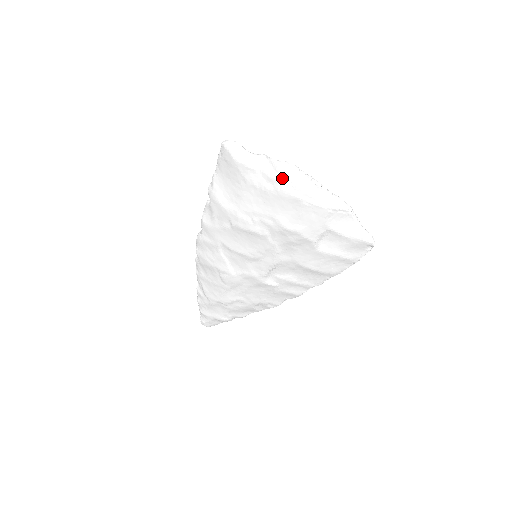
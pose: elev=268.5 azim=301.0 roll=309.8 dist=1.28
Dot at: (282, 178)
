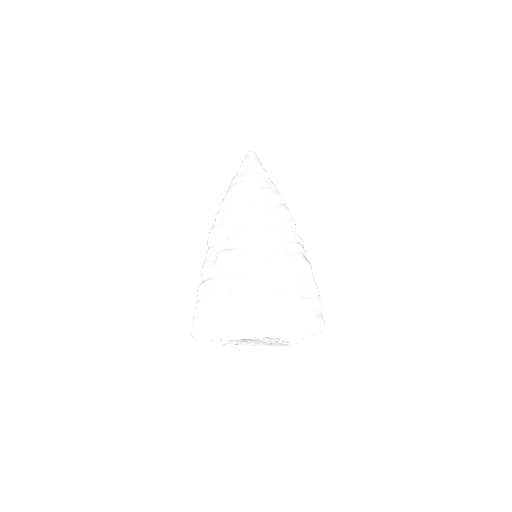
Dot at: (241, 344)
